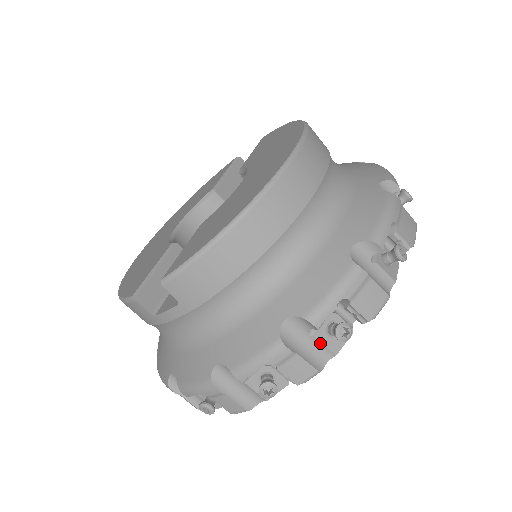
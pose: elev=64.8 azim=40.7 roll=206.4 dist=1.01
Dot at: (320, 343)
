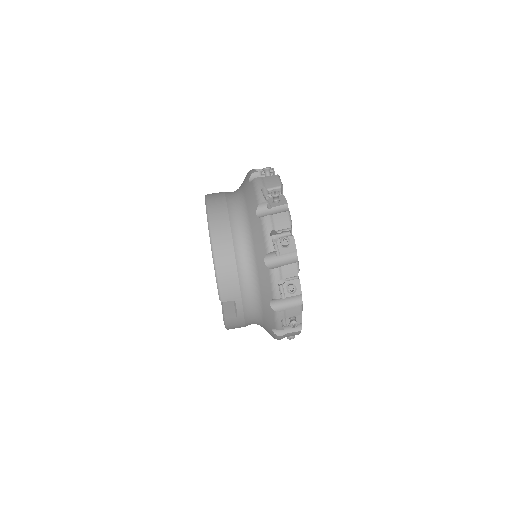
Dot at: (286, 254)
